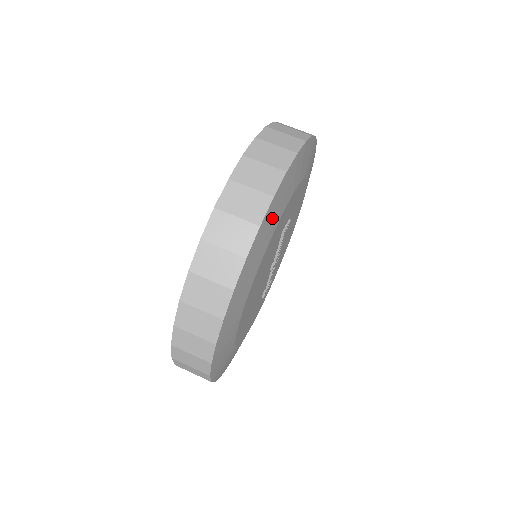
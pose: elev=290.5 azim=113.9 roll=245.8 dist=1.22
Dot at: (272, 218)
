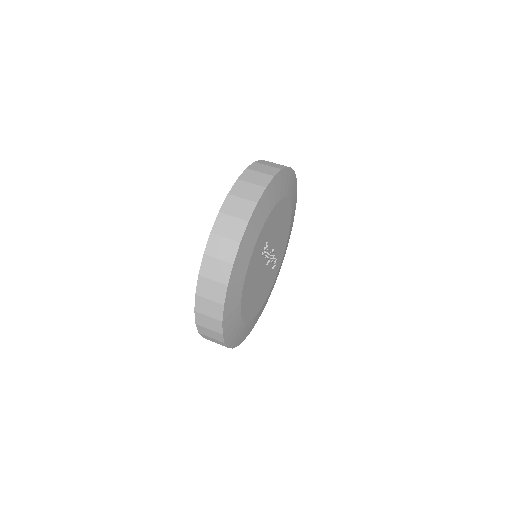
Dot at: (235, 287)
